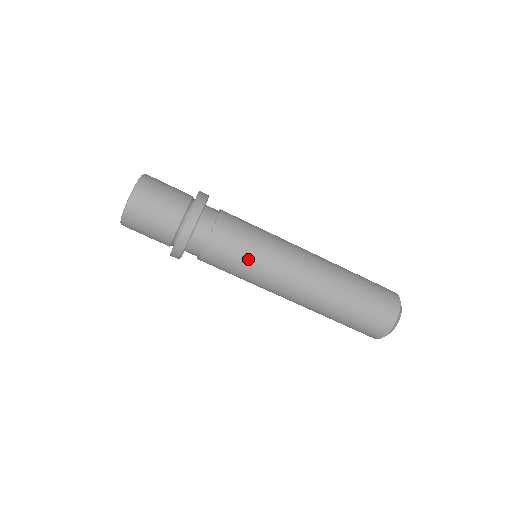
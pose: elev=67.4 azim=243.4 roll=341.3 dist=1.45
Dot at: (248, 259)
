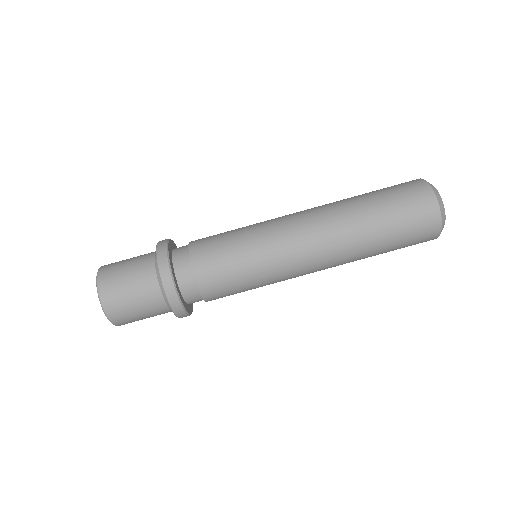
Dot at: (250, 281)
